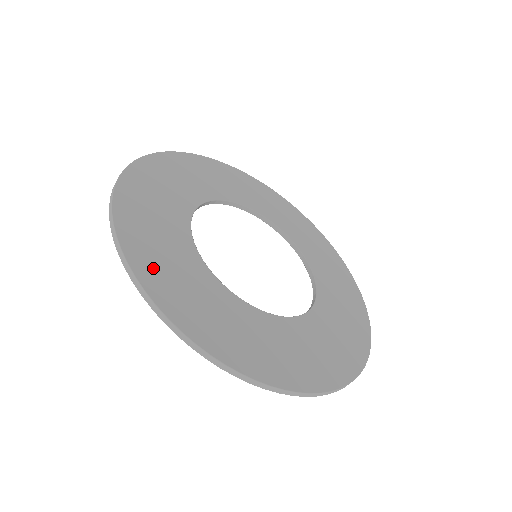
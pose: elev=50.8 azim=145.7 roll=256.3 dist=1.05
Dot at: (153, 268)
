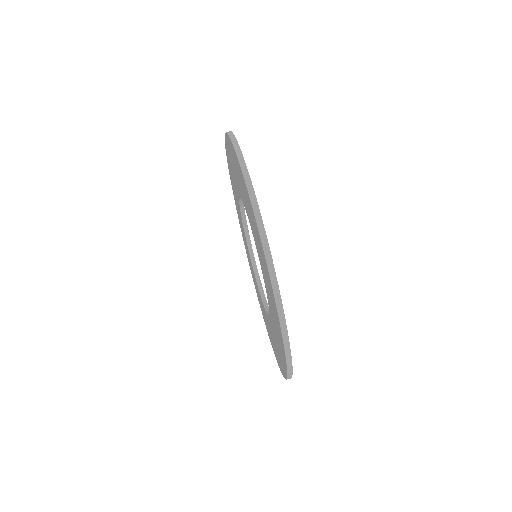
Dot at: occluded
